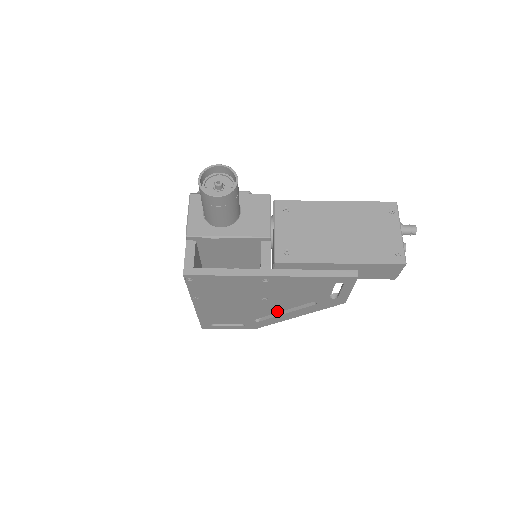
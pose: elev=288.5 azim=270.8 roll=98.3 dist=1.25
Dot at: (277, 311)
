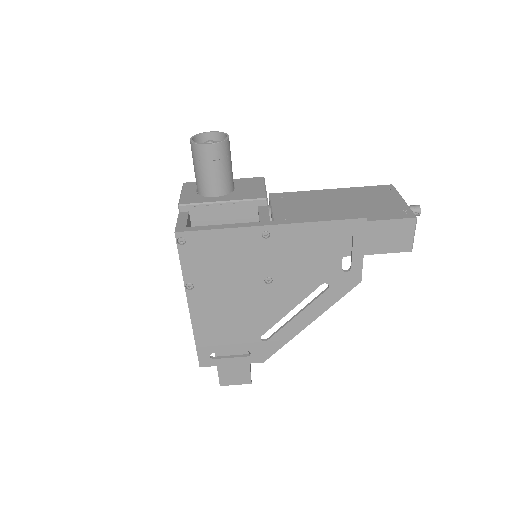
Dot at: (286, 311)
